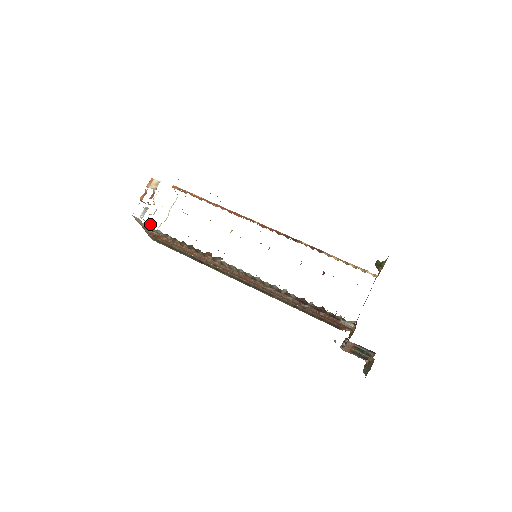
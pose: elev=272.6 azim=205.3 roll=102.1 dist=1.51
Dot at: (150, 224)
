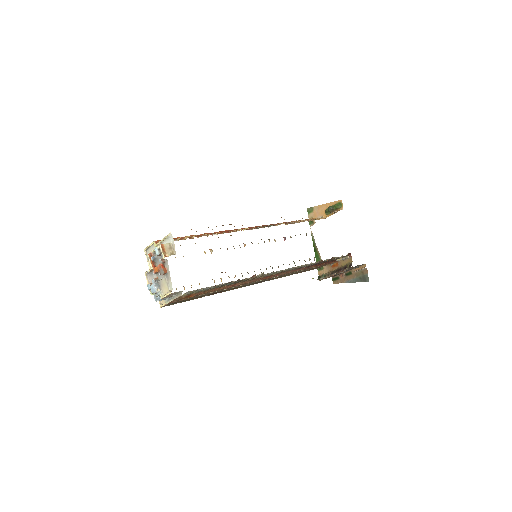
Dot at: (156, 294)
